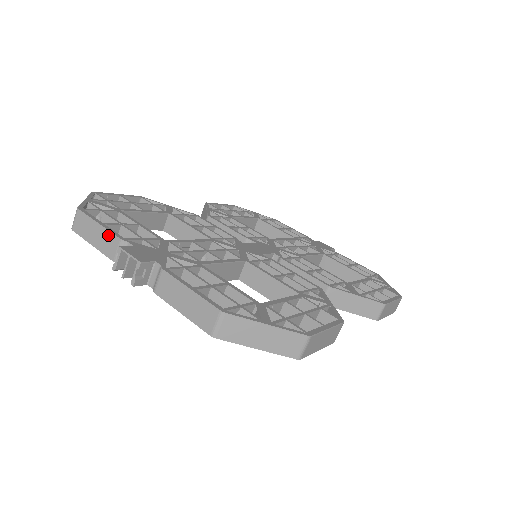
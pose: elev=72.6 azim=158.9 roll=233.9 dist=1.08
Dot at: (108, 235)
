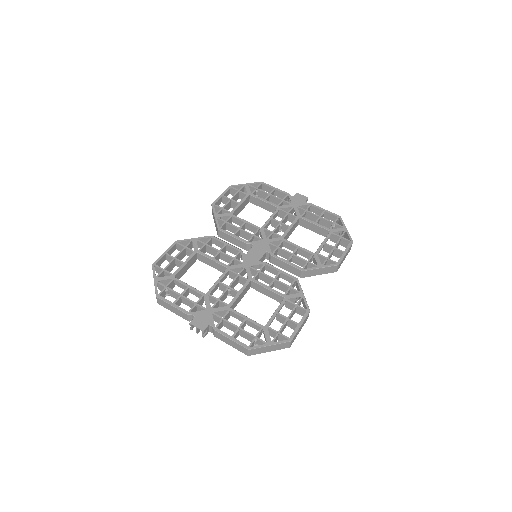
Dot at: (180, 311)
